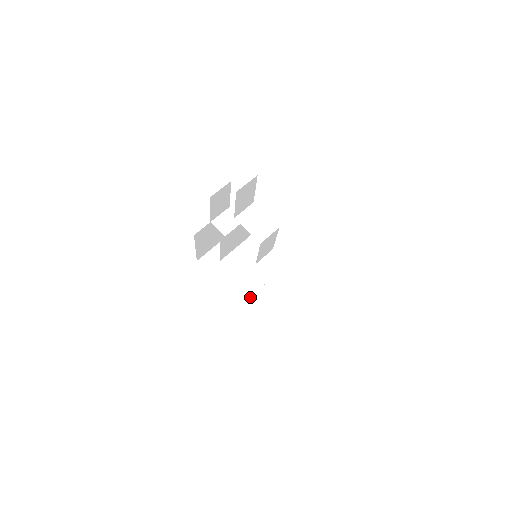
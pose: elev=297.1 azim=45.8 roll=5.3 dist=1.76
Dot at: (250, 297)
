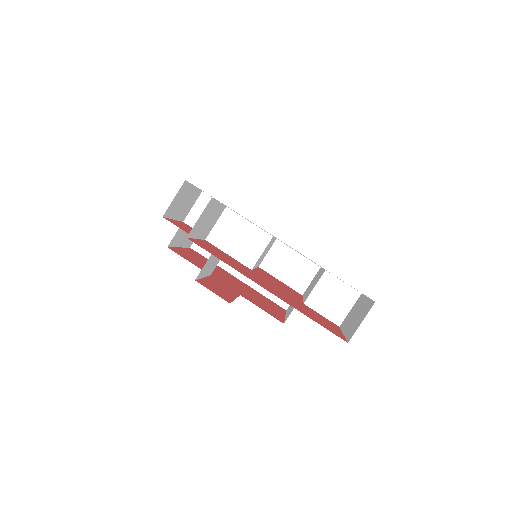
Dot at: occluded
